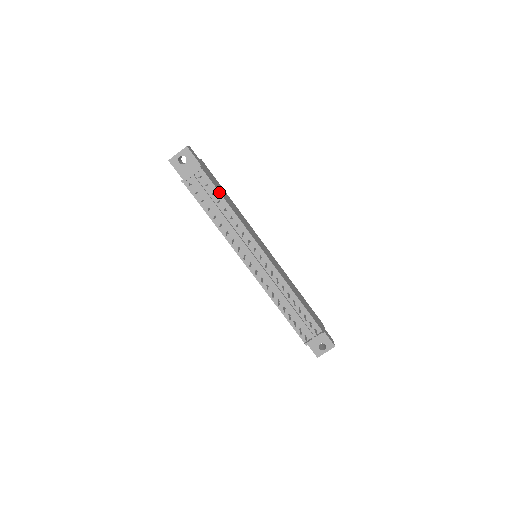
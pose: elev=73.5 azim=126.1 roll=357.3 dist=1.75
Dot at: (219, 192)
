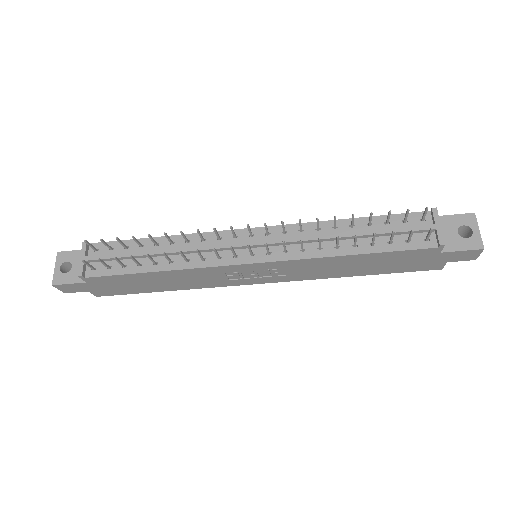
Dot at: (131, 240)
